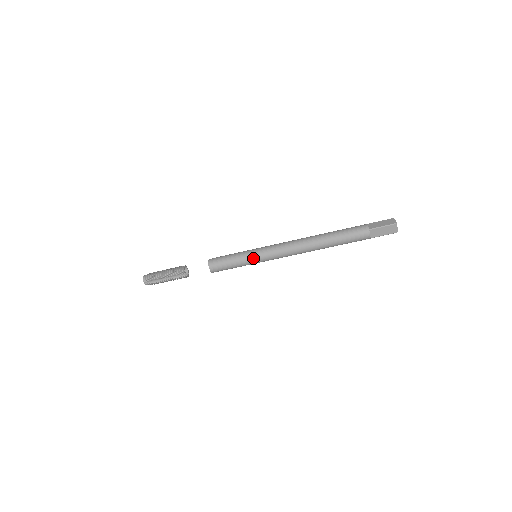
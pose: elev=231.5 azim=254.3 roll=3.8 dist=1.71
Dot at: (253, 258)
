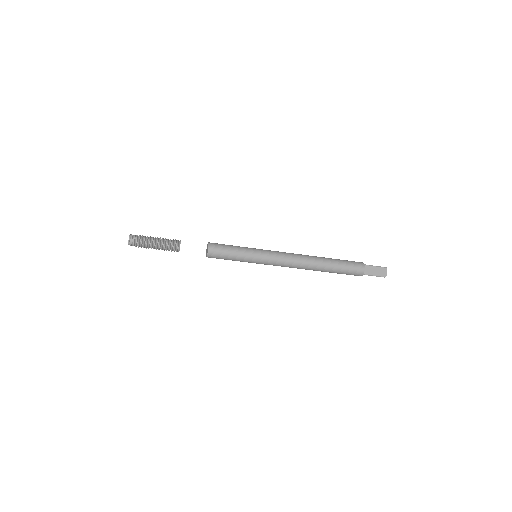
Dot at: occluded
